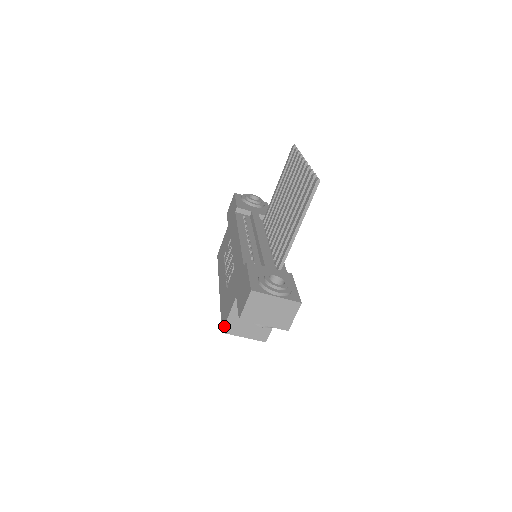
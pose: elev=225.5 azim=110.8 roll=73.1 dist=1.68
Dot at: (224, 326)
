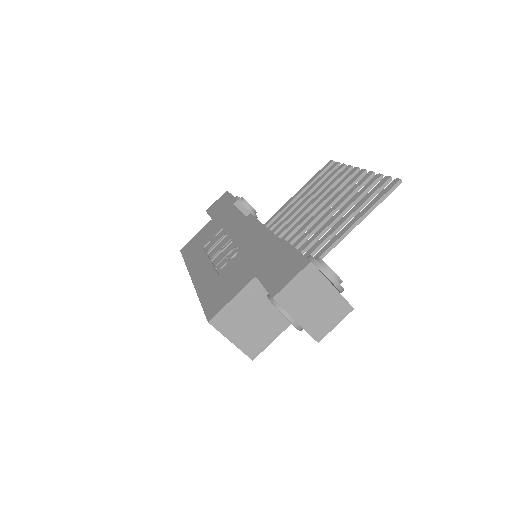
Dot at: (216, 313)
